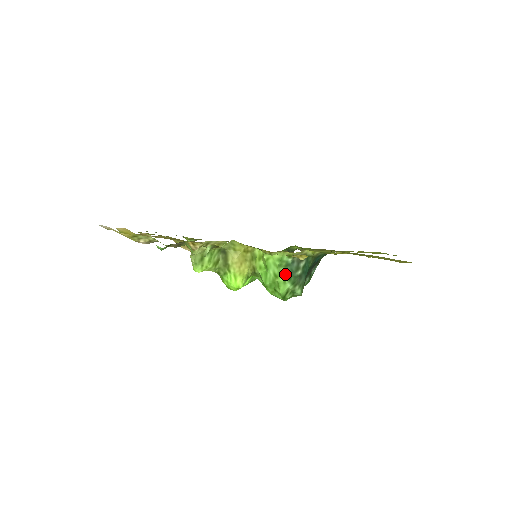
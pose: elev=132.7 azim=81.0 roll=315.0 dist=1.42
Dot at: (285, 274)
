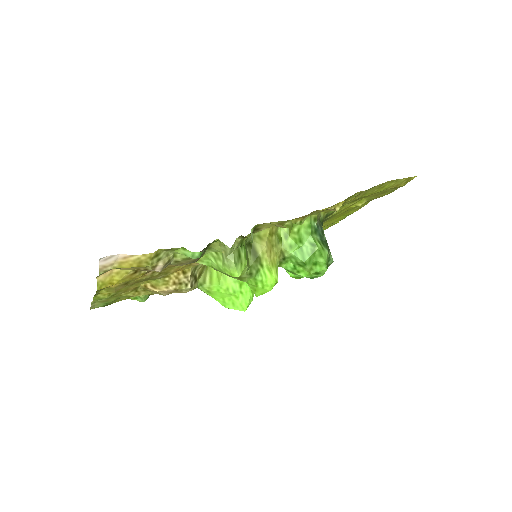
Dot at: (318, 241)
